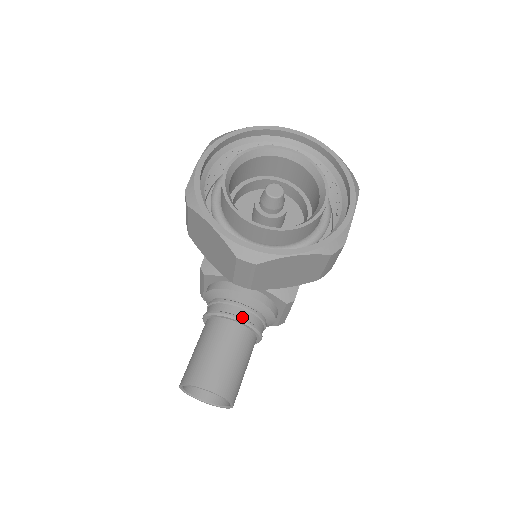
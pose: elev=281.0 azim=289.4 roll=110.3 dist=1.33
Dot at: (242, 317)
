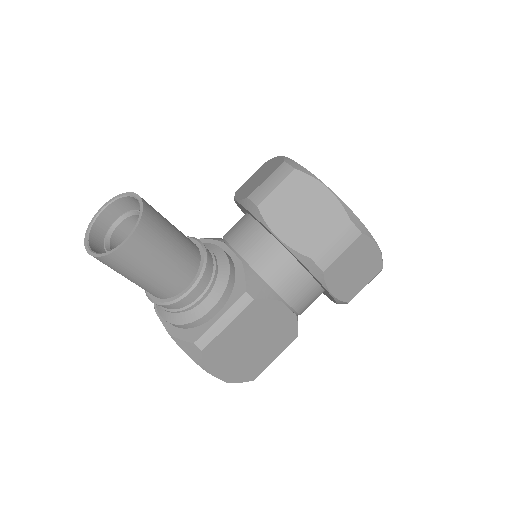
Dot at: (206, 251)
